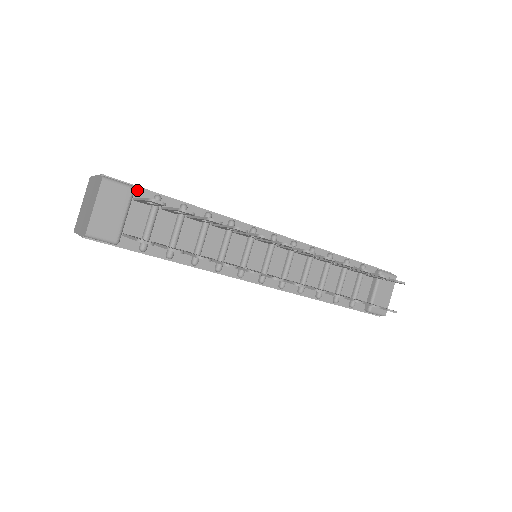
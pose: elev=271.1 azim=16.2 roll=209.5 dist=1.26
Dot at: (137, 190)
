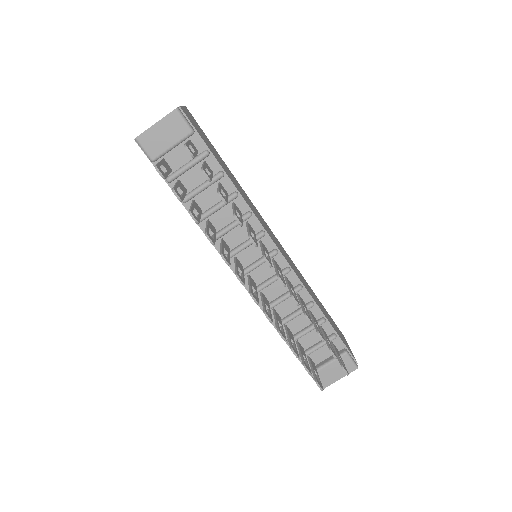
Dot at: (196, 136)
